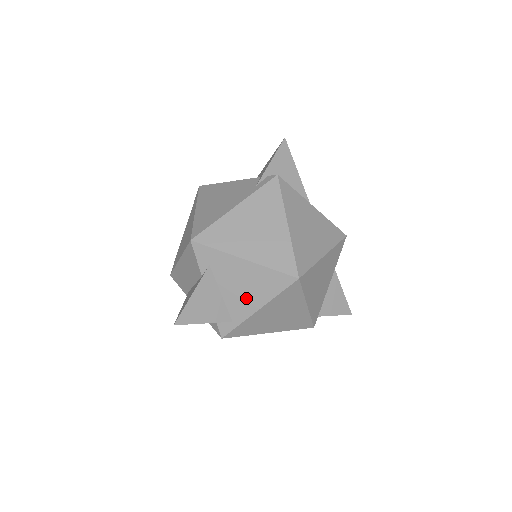
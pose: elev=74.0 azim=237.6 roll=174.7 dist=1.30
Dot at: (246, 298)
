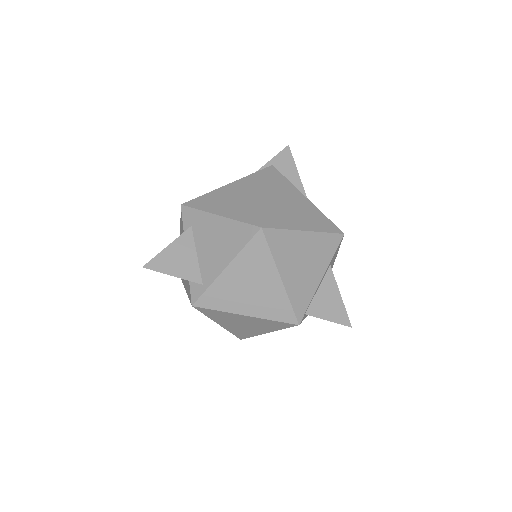
Dot at: (216, 256)
